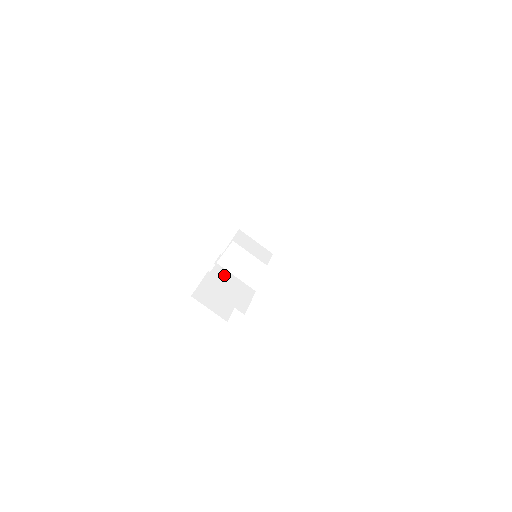
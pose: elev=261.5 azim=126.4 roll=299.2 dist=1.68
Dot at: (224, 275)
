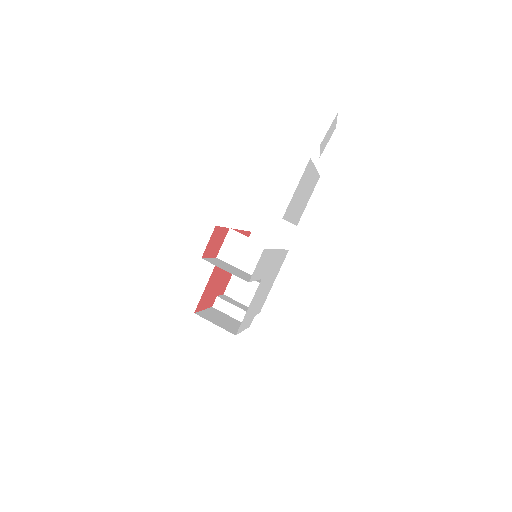
Dot at: (225, 264)
